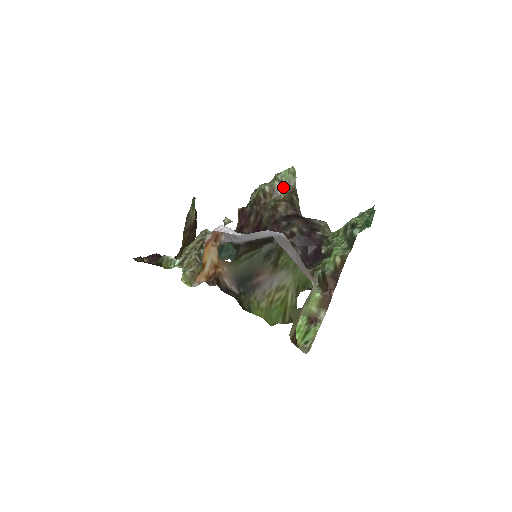
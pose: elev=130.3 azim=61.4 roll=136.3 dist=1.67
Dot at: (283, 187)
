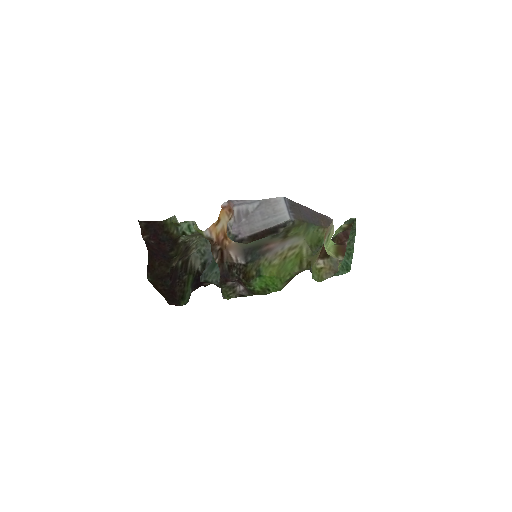
Dot at: occluded
